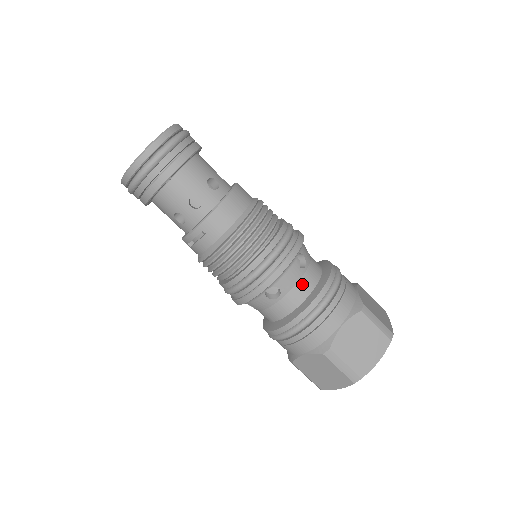
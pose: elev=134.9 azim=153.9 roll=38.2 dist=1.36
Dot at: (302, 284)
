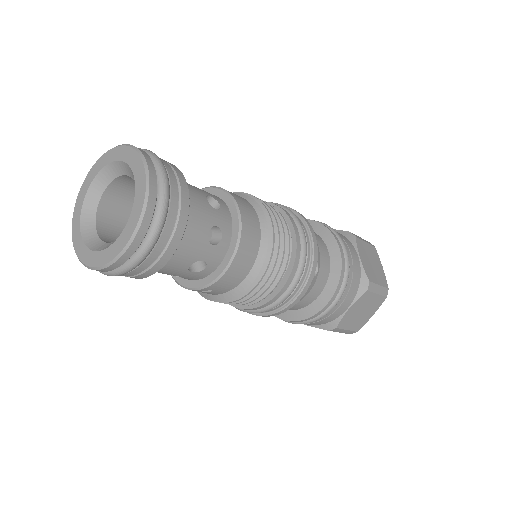
Dot at: (315, 289)
